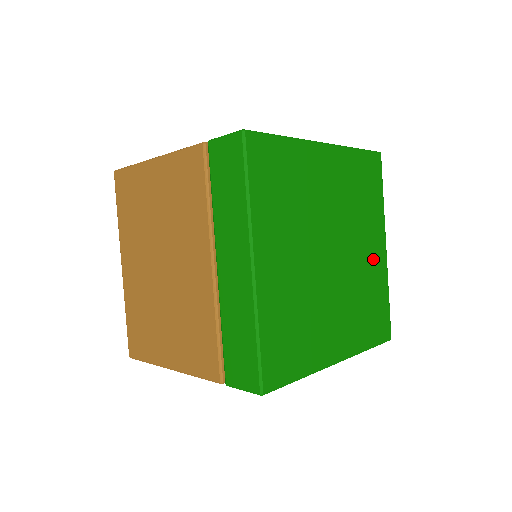
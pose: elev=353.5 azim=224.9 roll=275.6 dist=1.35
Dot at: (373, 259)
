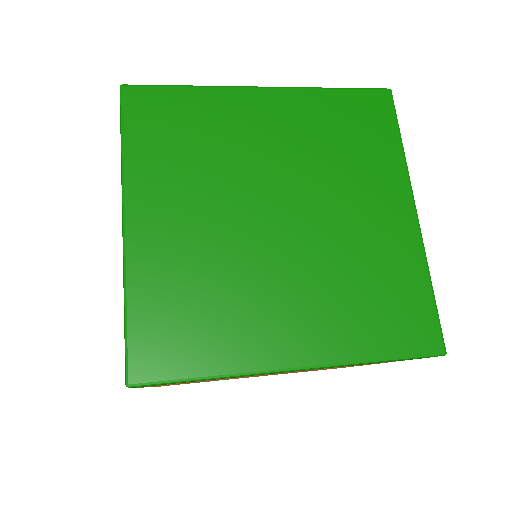
Dot at: (381, 226)
